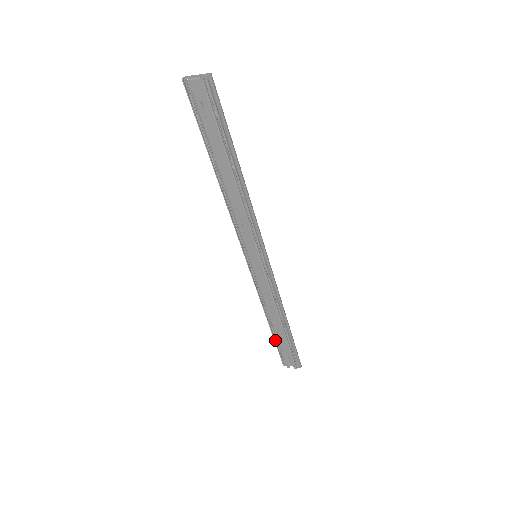
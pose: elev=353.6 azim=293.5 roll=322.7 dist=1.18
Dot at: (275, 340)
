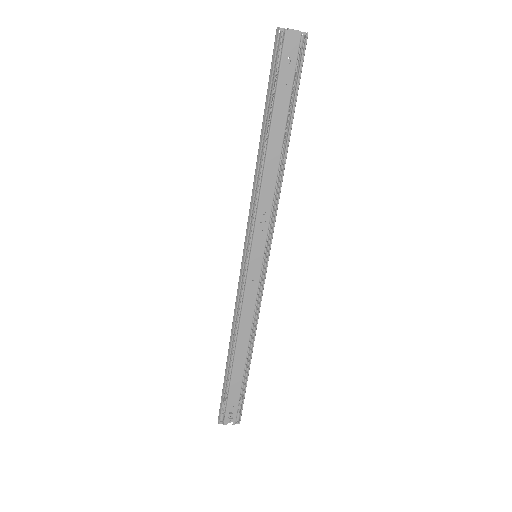
Dot at: (223, 383)
